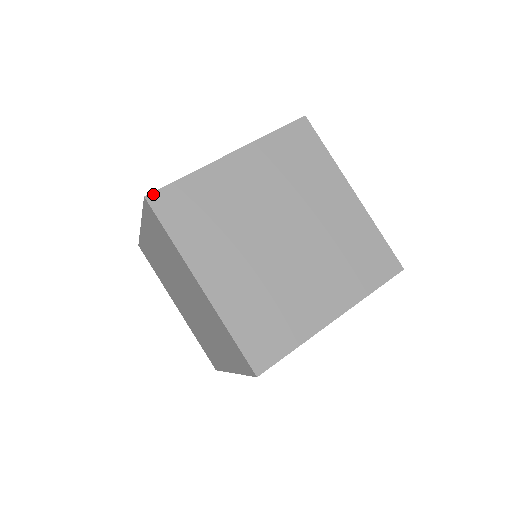
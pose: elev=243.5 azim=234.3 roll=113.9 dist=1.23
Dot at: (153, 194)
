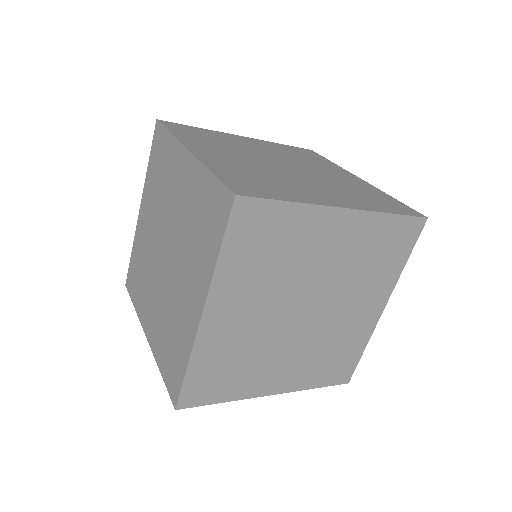
Dot at: (165, 121)
